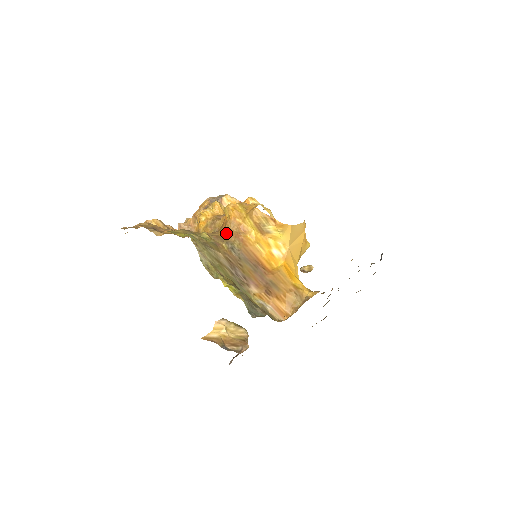
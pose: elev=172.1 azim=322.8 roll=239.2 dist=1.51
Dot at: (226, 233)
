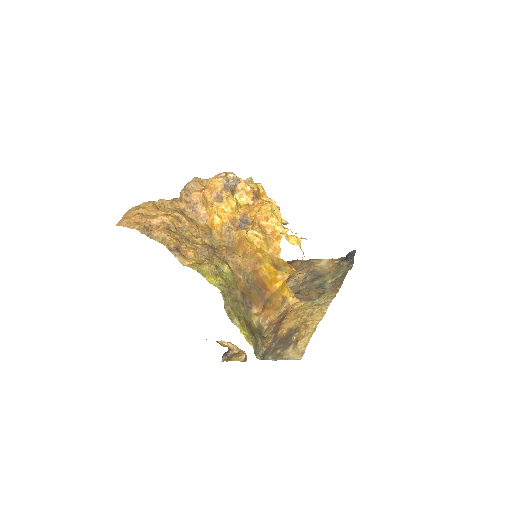
Dot at: (244, 261)
